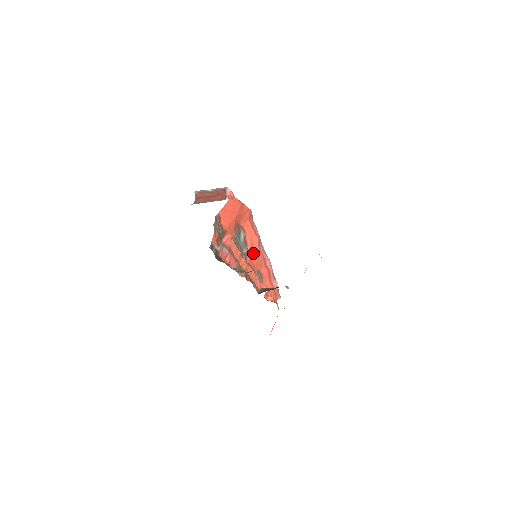
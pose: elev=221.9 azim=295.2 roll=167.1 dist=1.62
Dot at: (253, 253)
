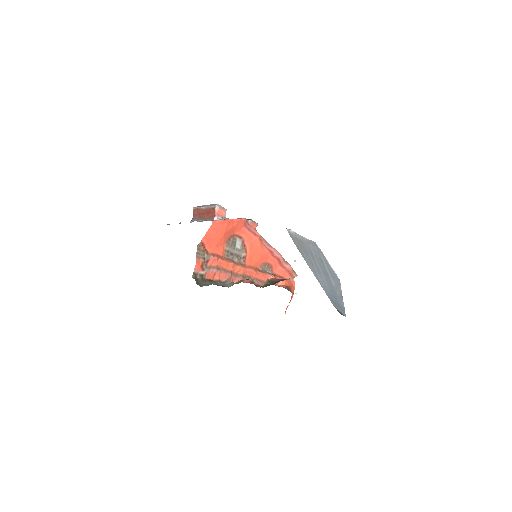
Dot at: (254, 252)
